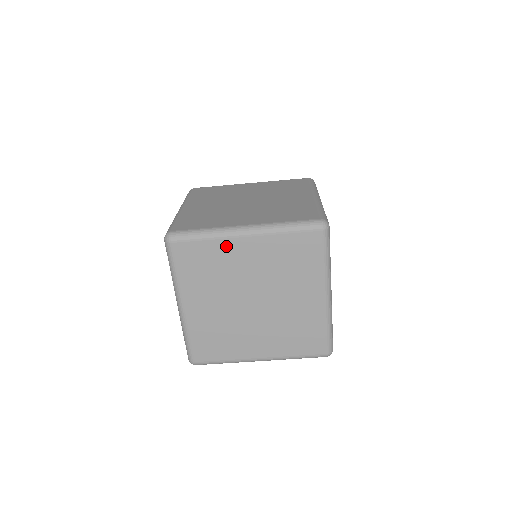
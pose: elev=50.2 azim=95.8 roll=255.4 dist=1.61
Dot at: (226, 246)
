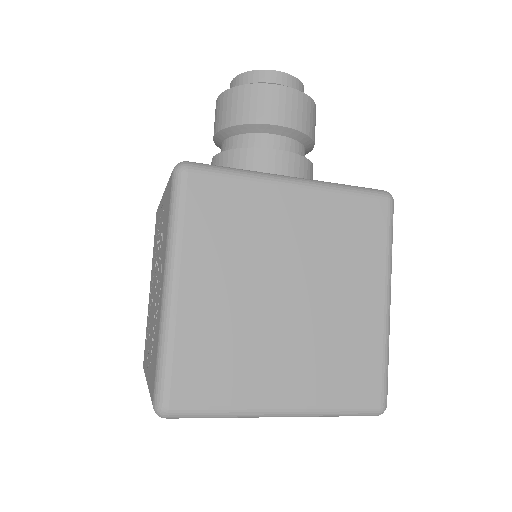
Dot at: occluded
